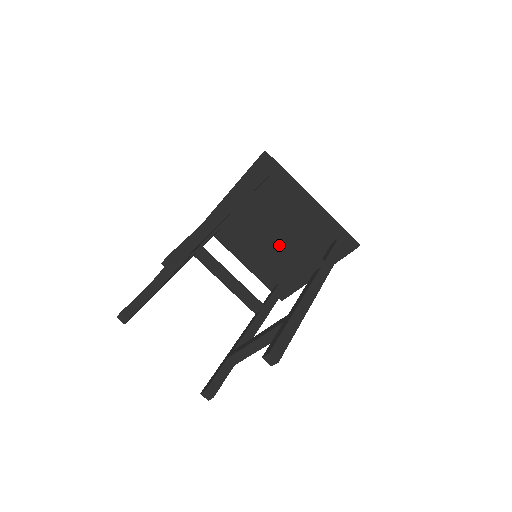
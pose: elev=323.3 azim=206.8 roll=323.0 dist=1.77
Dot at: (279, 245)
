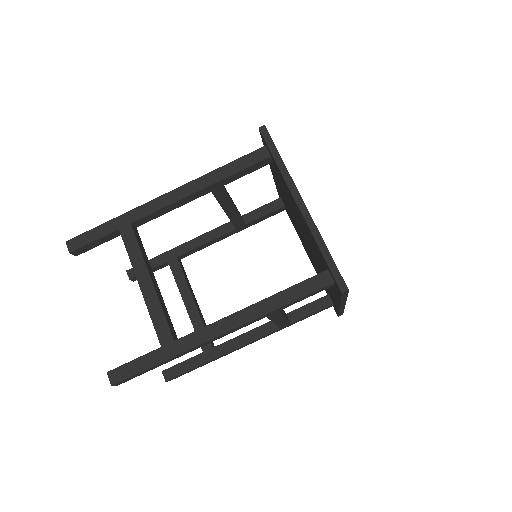
Dot at: occluded
